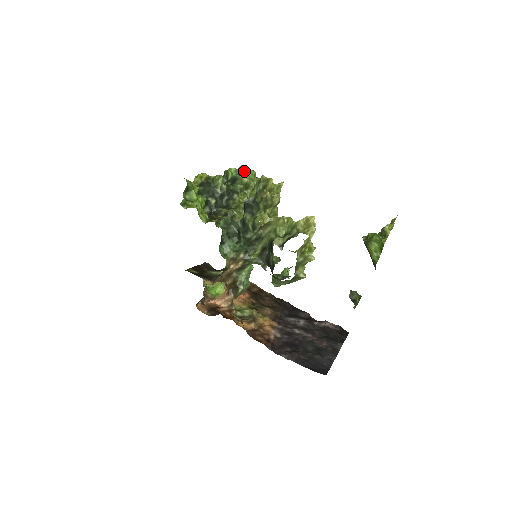
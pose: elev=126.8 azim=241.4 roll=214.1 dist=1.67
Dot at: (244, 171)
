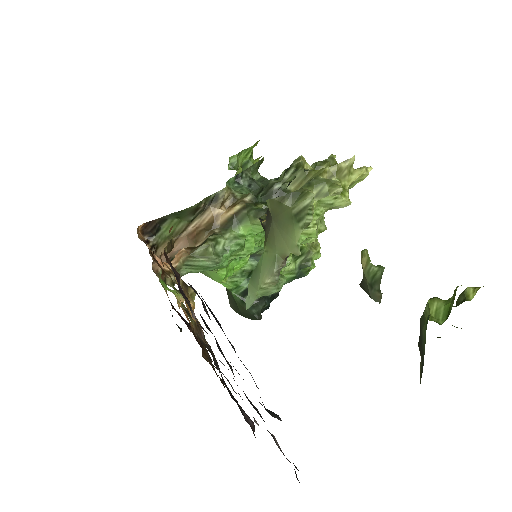
Dot at: occluded
